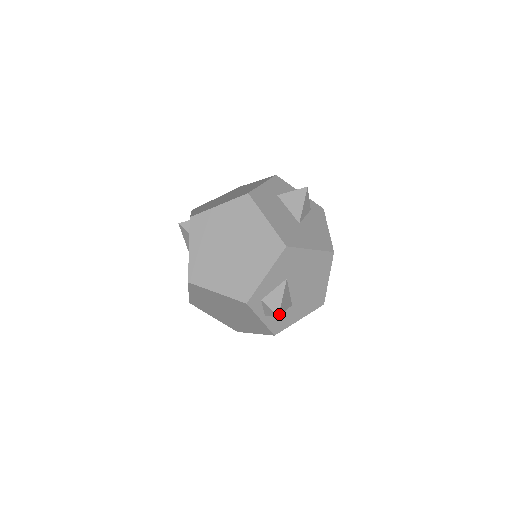
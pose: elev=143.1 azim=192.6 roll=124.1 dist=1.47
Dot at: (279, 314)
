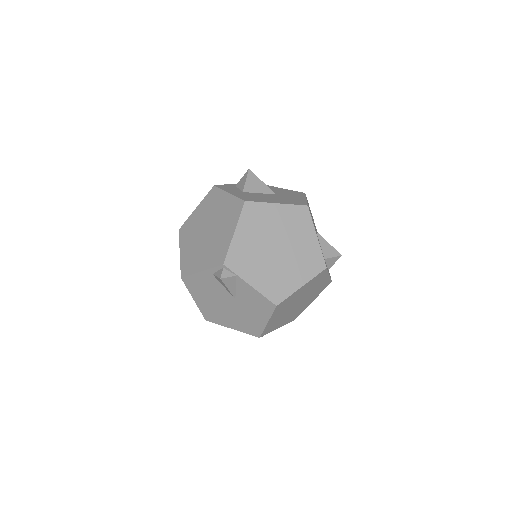
Dot at: (340, 255)
